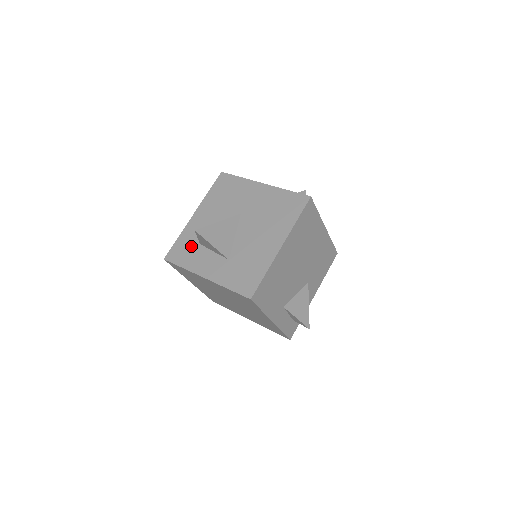
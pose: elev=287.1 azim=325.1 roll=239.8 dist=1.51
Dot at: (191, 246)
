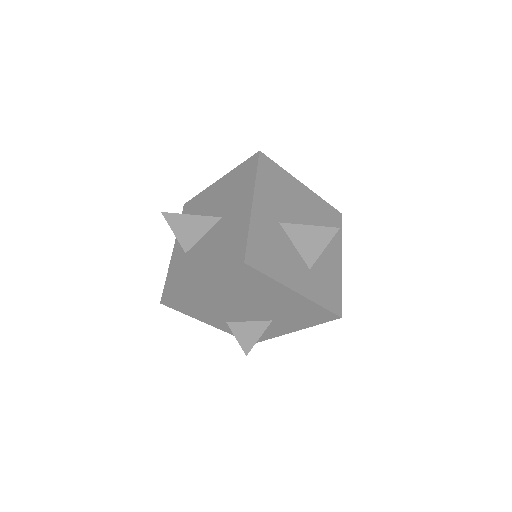
Dot at: (194, 211)
